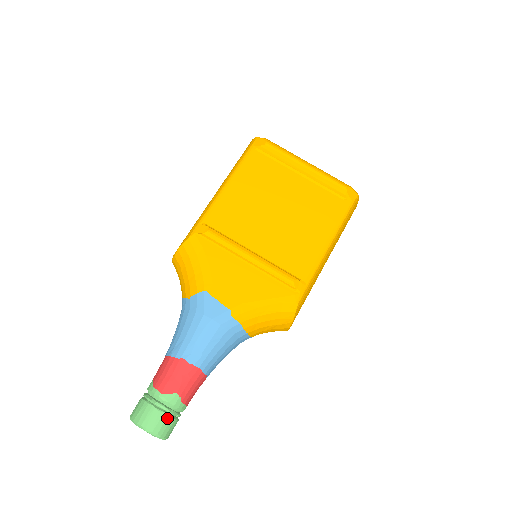
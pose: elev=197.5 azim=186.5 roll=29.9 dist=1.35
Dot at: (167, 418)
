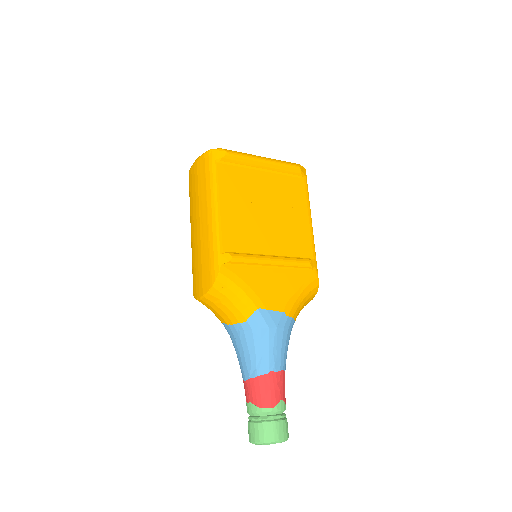
Dot at: (285, 422)
